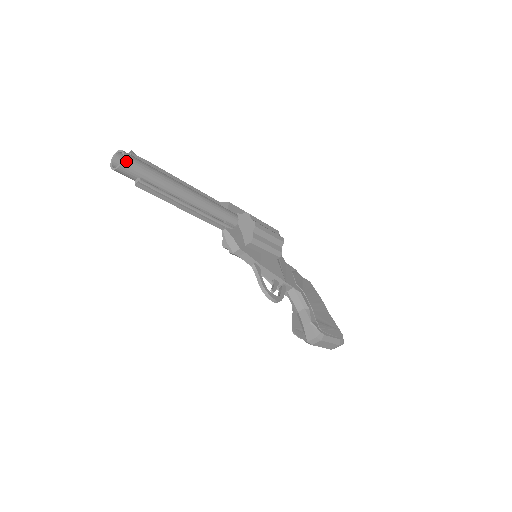
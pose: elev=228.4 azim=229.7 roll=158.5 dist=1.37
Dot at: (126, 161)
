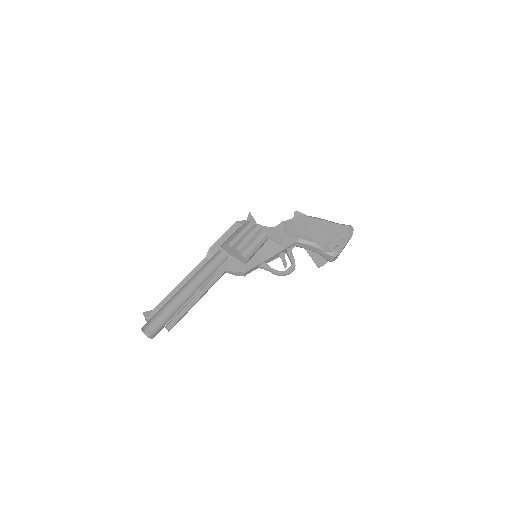
Dot at: (152, 331)
